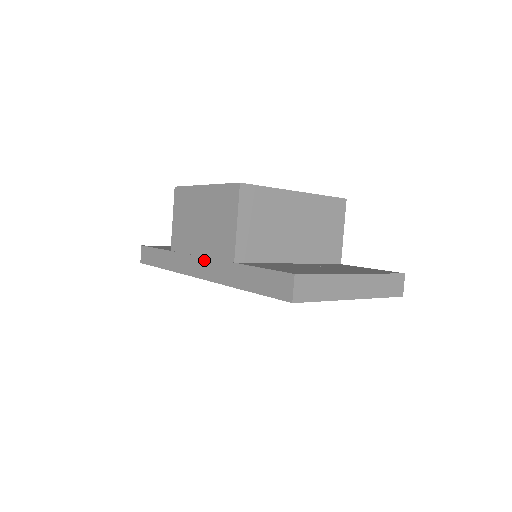
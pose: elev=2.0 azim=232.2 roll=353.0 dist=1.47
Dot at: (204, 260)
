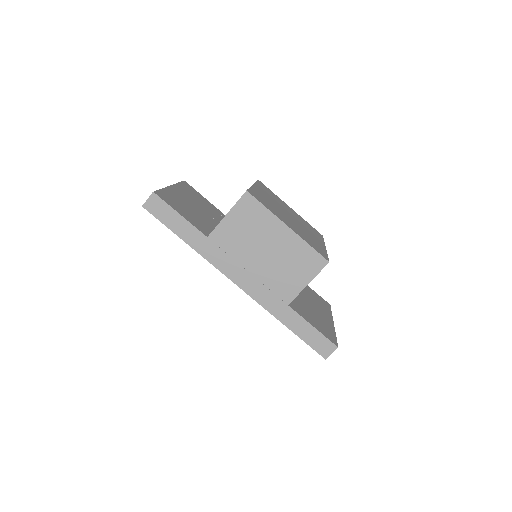
Dot at: (254, 280)
